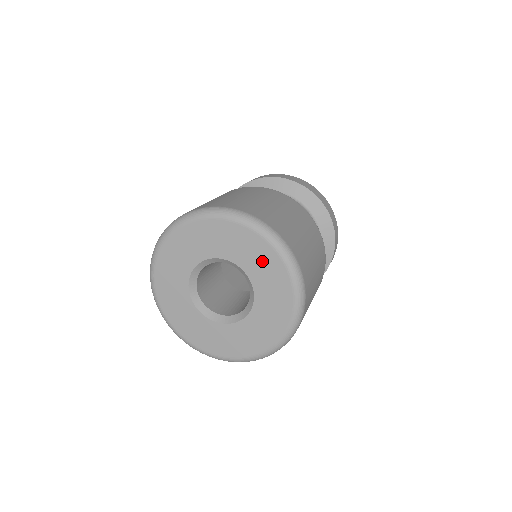
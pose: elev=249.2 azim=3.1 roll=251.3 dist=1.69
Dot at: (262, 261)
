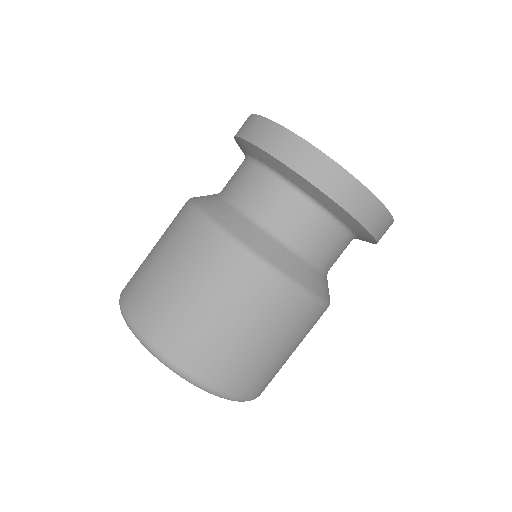
Dot at: occluded
